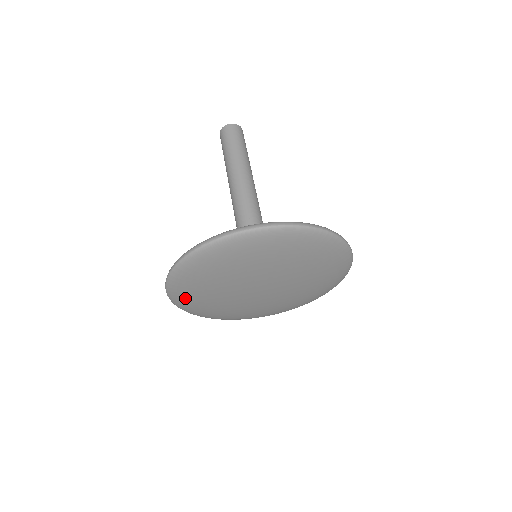
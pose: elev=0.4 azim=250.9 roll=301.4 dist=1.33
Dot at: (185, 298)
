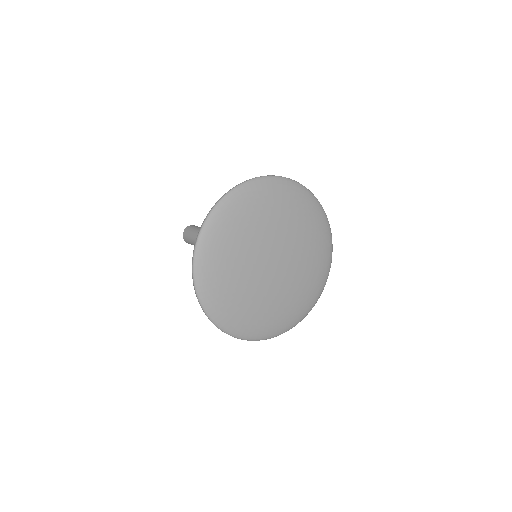
Dot at: (212, 254)
